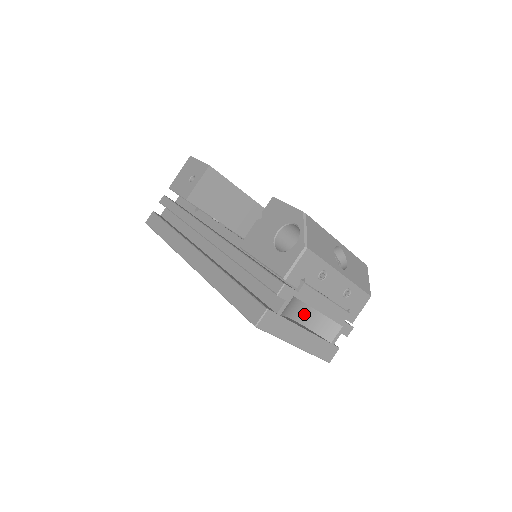
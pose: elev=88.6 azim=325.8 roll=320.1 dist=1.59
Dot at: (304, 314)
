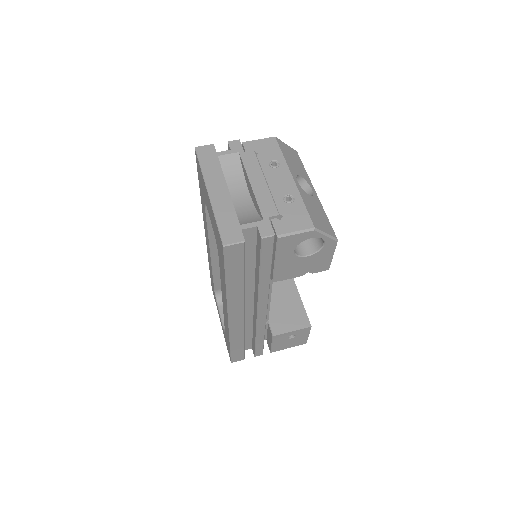
Dot at: (240, 198)
